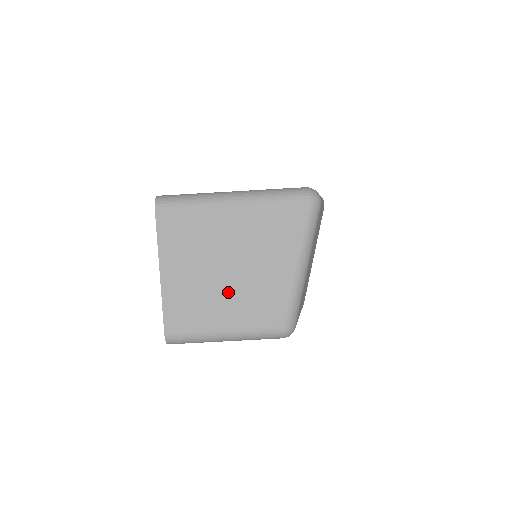
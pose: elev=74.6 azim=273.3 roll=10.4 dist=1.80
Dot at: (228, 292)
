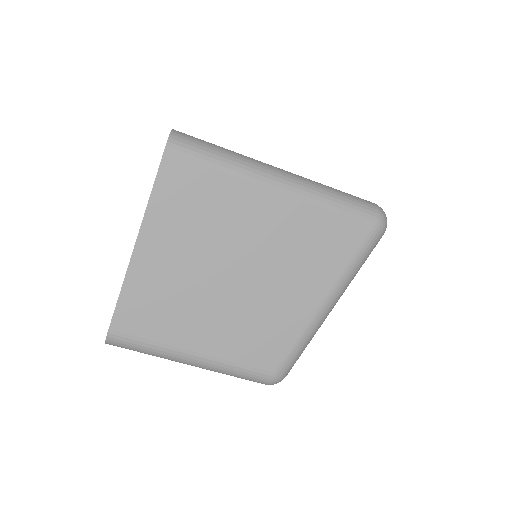
Dot at: (222, 304)
